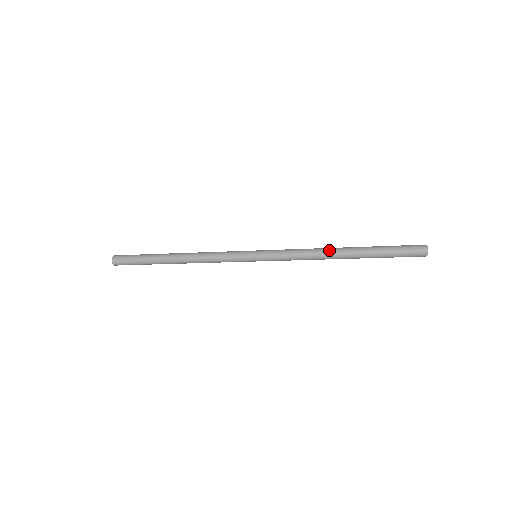
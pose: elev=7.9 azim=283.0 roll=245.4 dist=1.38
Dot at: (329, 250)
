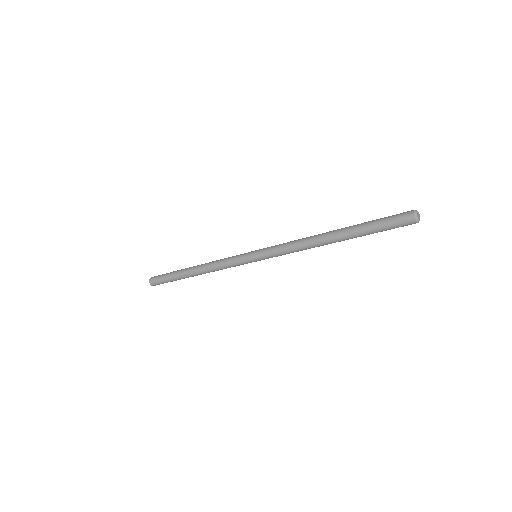
Dot at: (317, 235)
